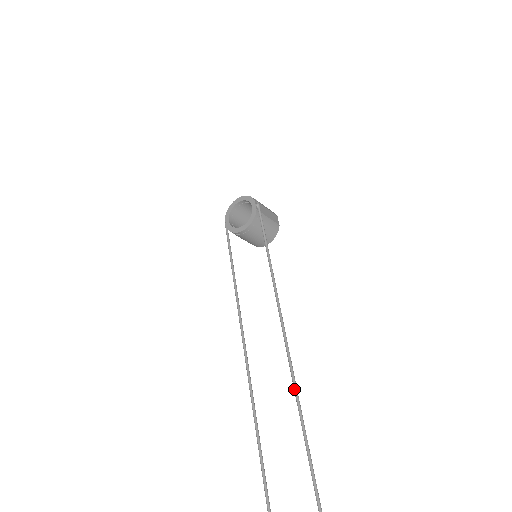
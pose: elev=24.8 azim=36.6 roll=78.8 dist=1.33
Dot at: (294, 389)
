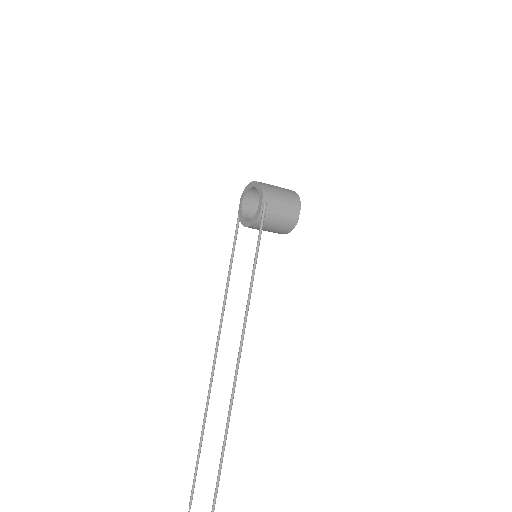
Dot at: (227, 417)
